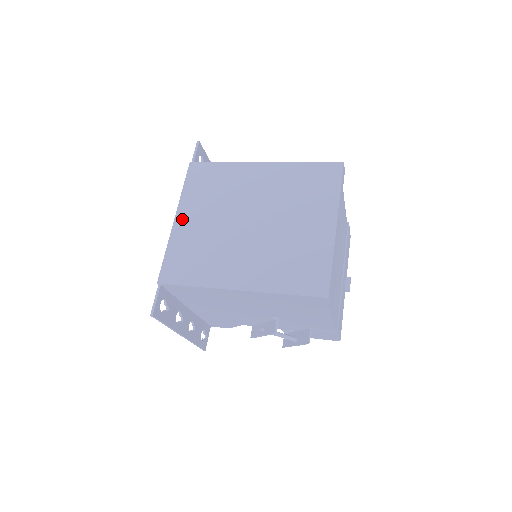
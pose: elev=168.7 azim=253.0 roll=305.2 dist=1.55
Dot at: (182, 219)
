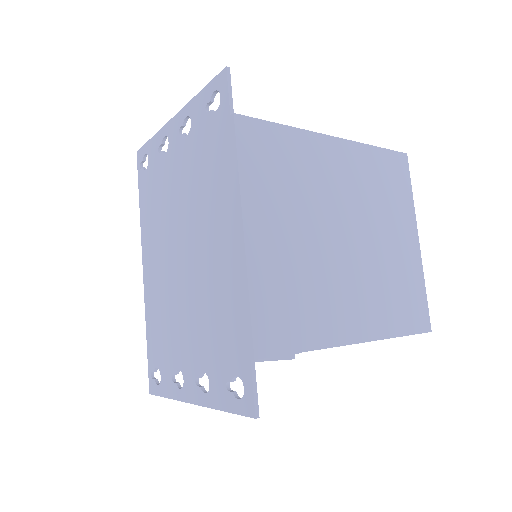
Dot at: (257, 232)
